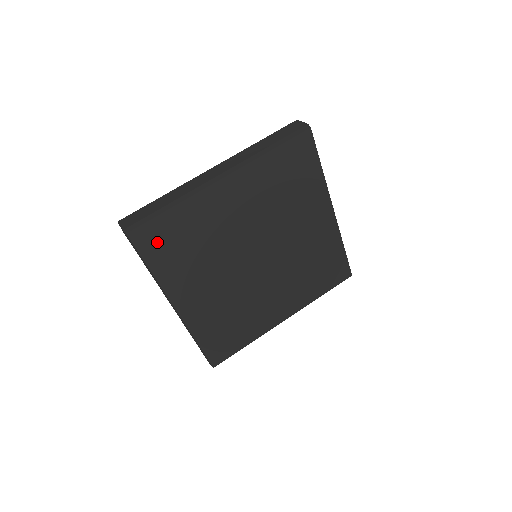
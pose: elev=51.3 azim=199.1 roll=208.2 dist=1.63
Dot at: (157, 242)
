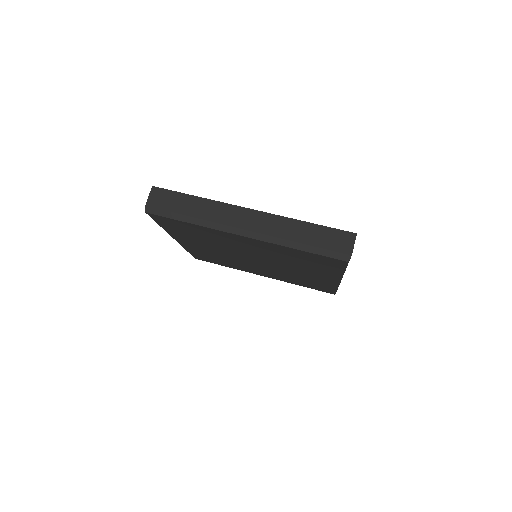
Dot at: (170, 224)
